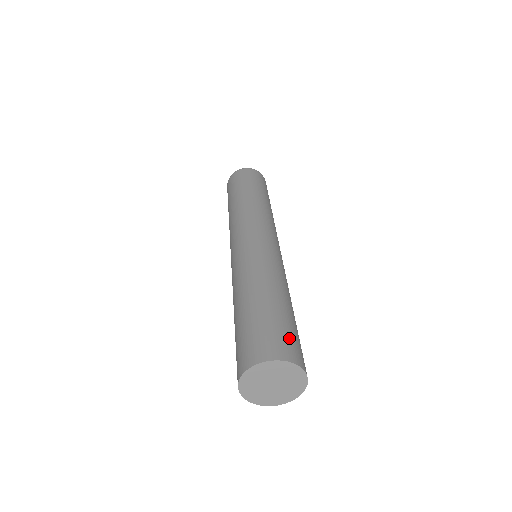
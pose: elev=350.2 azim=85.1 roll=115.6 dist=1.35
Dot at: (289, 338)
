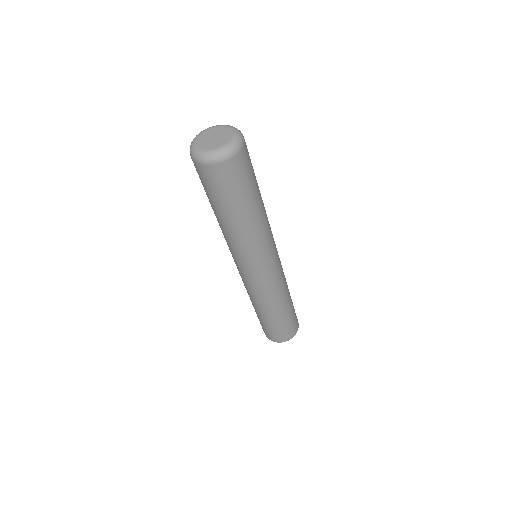
Dot at: (296, 320)
